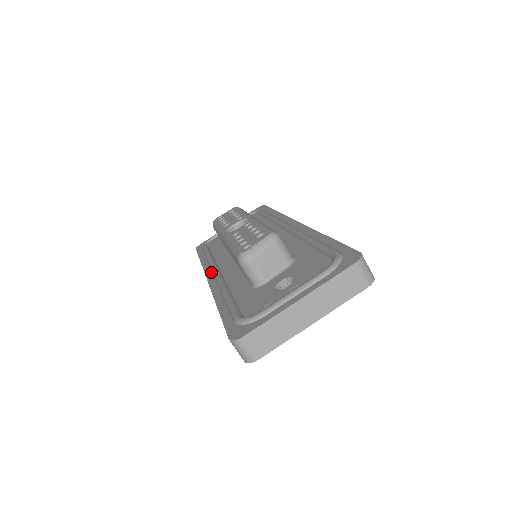
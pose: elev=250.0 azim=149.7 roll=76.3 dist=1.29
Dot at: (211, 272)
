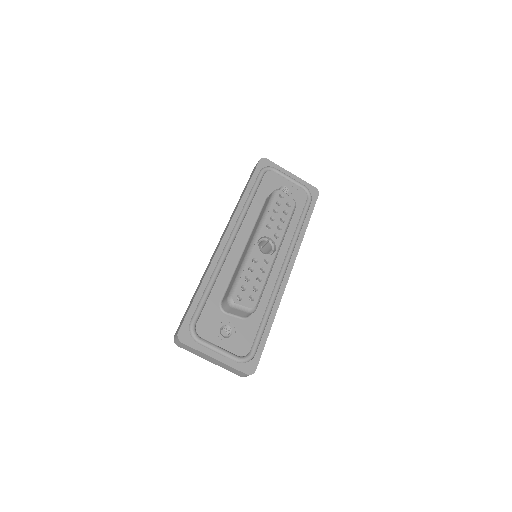
Dot at: (232, 231)
